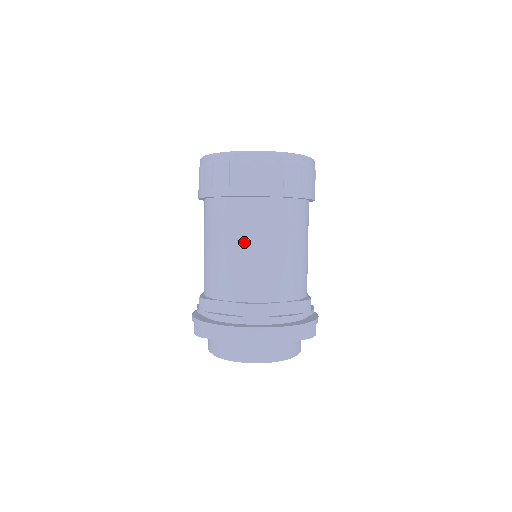
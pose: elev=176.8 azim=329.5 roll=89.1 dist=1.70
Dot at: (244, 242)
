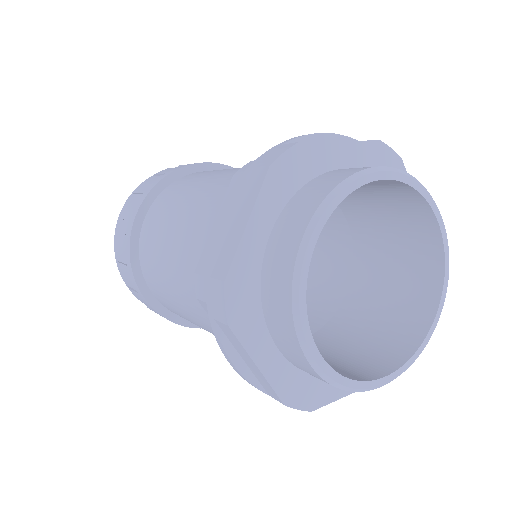
Dot at: (185, 195)
